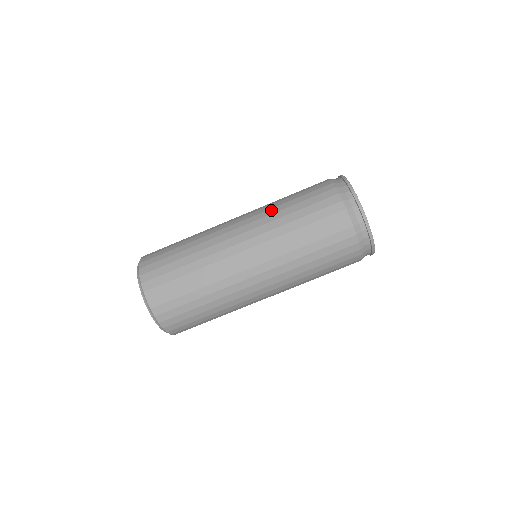
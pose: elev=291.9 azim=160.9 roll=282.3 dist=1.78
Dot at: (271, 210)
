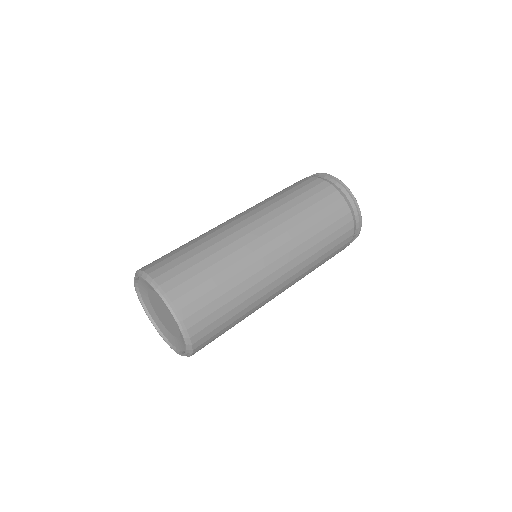
Dot at: (288, 213)
